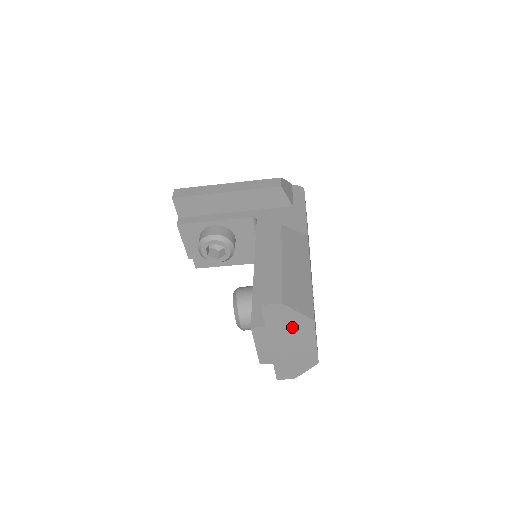
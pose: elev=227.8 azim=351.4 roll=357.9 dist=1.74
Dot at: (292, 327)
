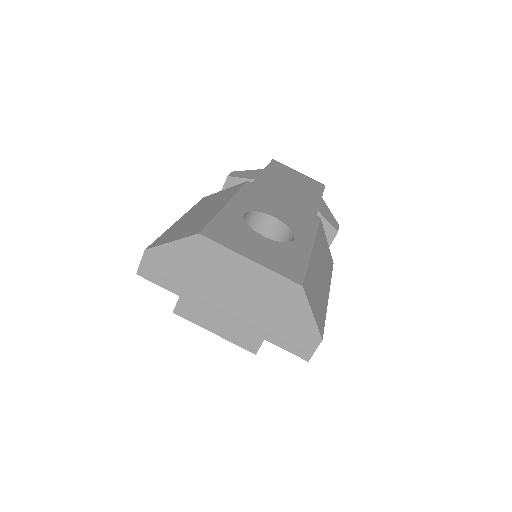
Dot at: (198, 268)
